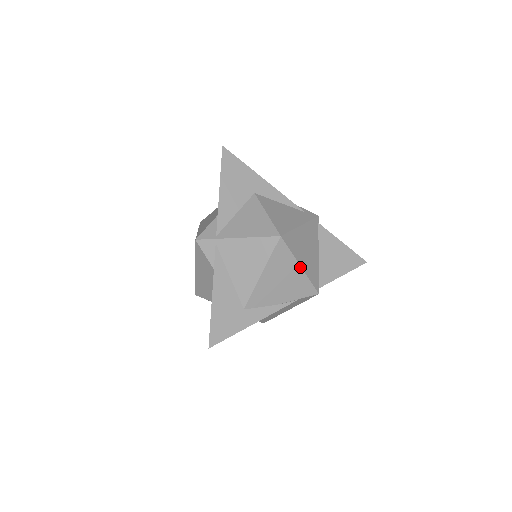
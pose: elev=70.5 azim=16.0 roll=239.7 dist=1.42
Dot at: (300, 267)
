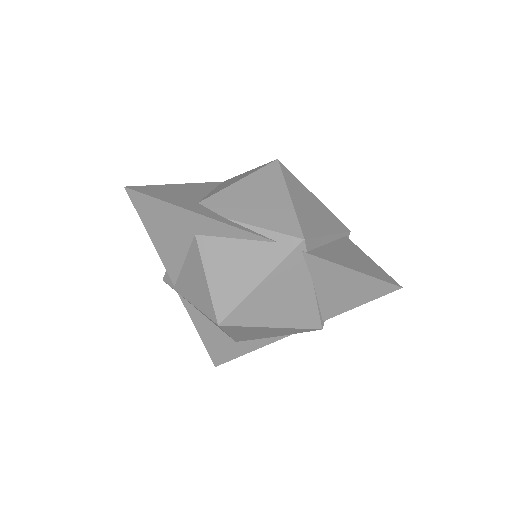
Dot at: (272, 327)
